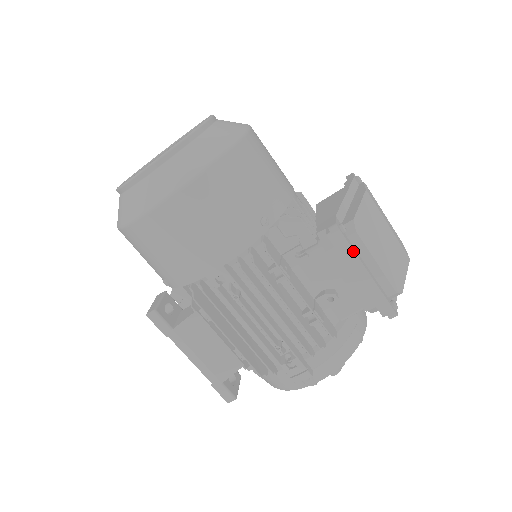
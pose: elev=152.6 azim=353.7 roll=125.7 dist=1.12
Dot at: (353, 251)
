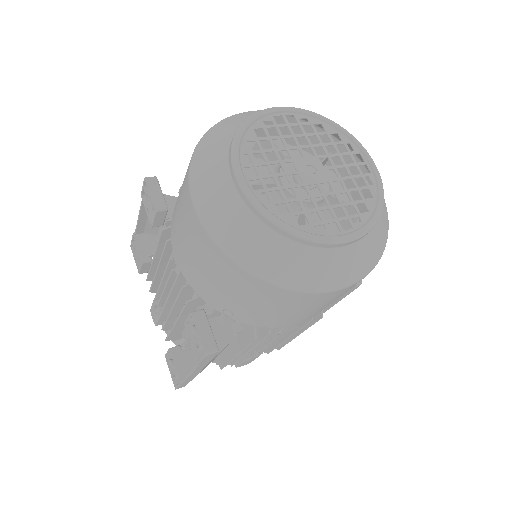
Dot at: occluded
